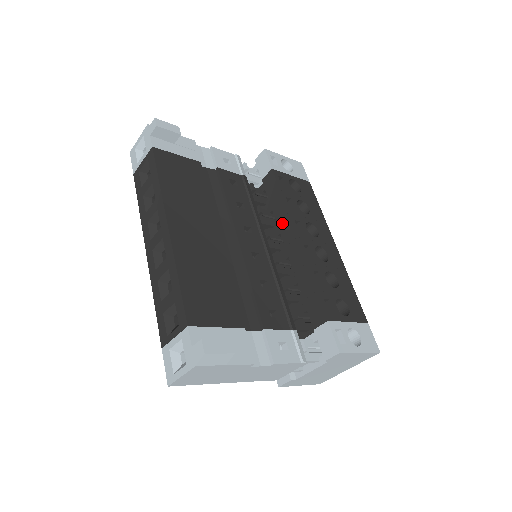
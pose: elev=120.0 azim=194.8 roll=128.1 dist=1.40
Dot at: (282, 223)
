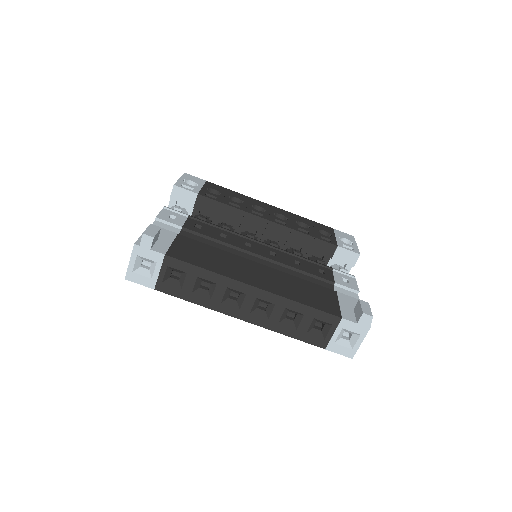
Dot at: (246, 222)
